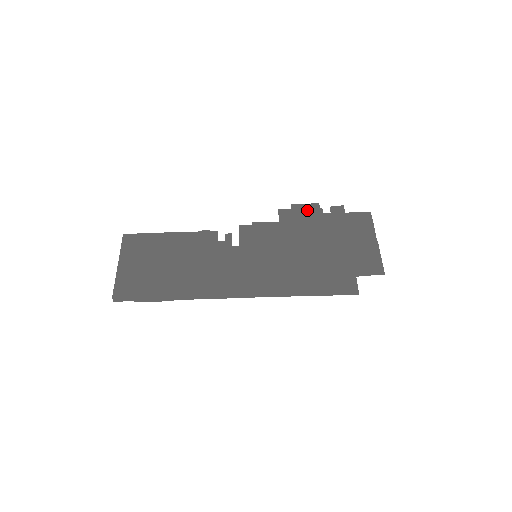
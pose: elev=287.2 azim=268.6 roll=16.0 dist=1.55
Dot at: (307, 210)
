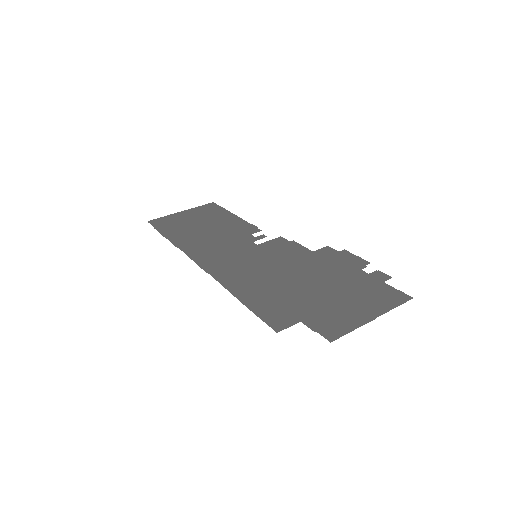
Dot at: (351, 260)
